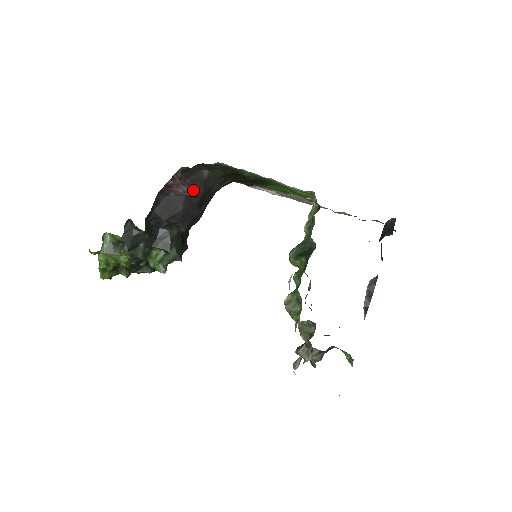
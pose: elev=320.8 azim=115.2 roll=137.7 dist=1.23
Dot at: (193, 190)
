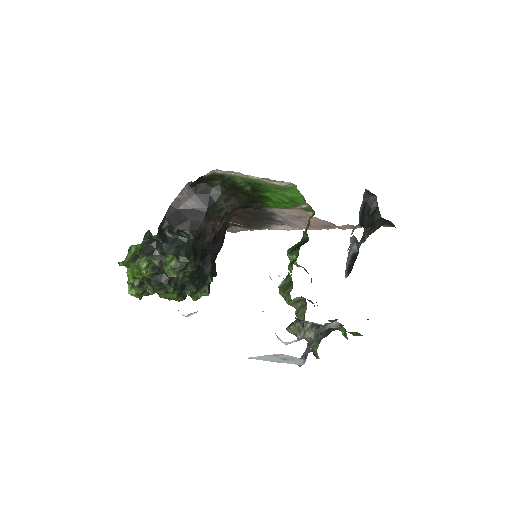
Dot at: (199, 204)
